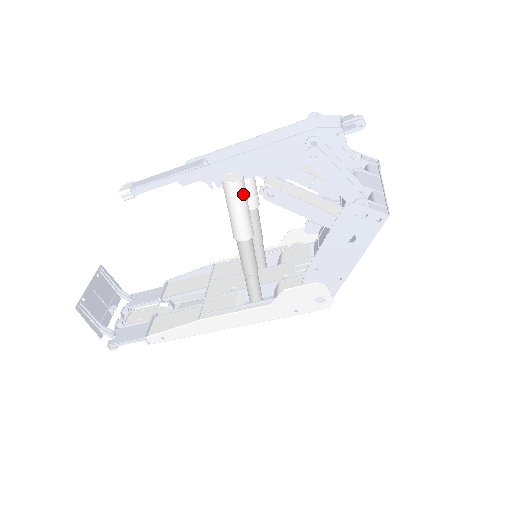
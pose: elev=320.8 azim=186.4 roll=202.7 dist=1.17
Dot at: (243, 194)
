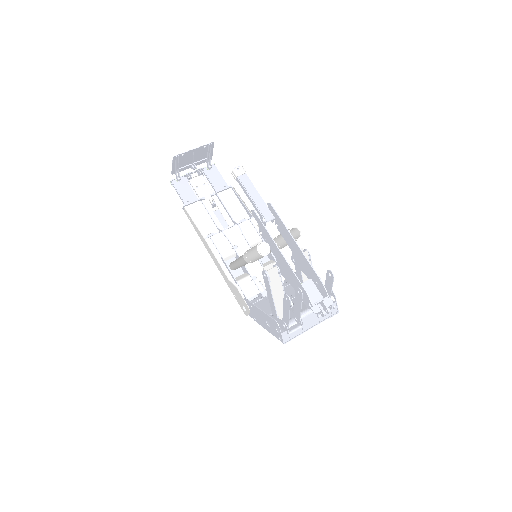
Dot at: (260, 257)
